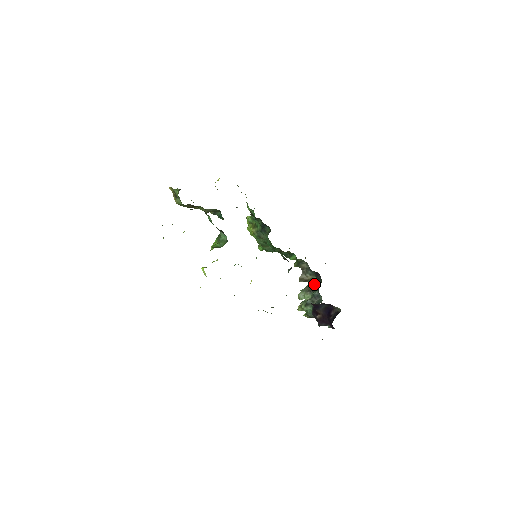
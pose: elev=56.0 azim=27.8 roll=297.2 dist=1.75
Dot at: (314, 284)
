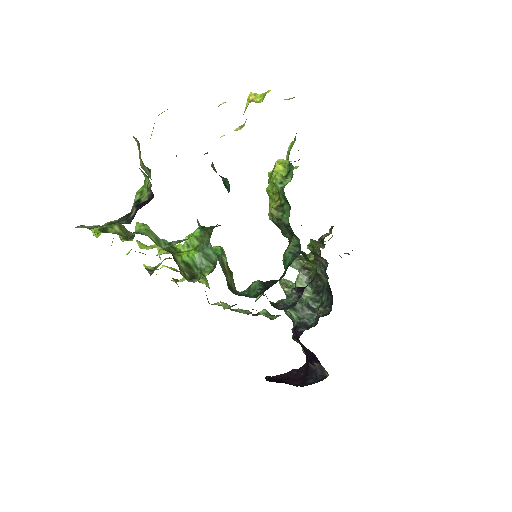
Dot at: (319, 280)
